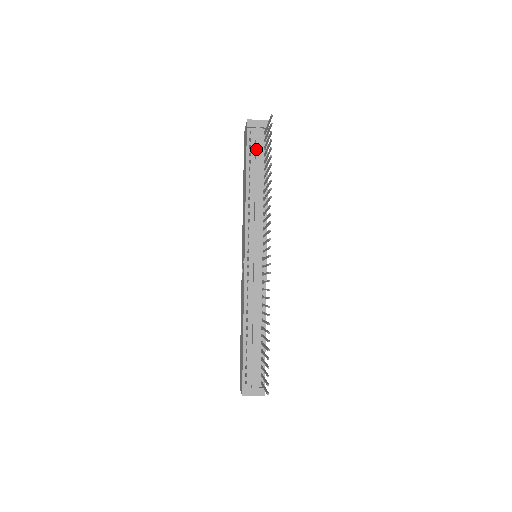
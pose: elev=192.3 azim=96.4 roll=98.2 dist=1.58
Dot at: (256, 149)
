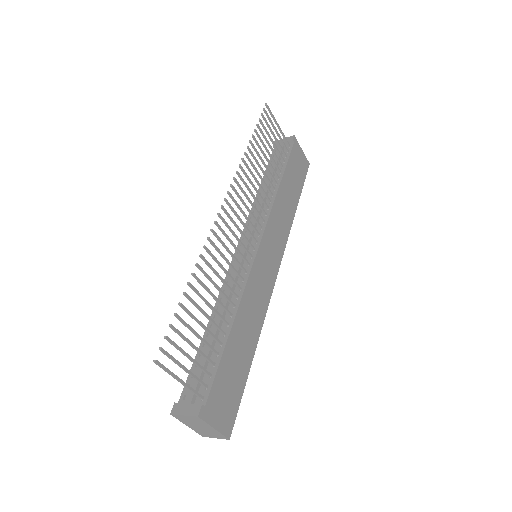
Dot at: (275, 159)
